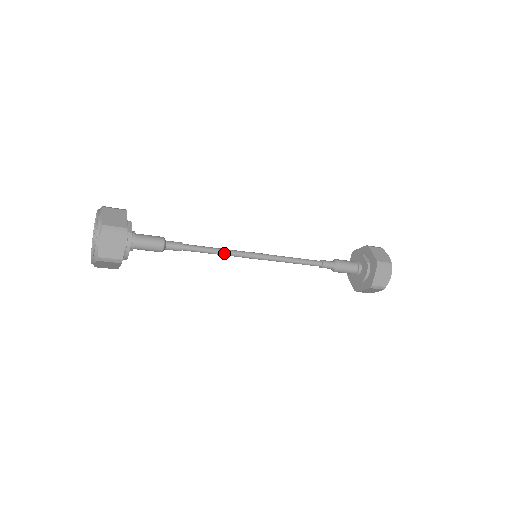
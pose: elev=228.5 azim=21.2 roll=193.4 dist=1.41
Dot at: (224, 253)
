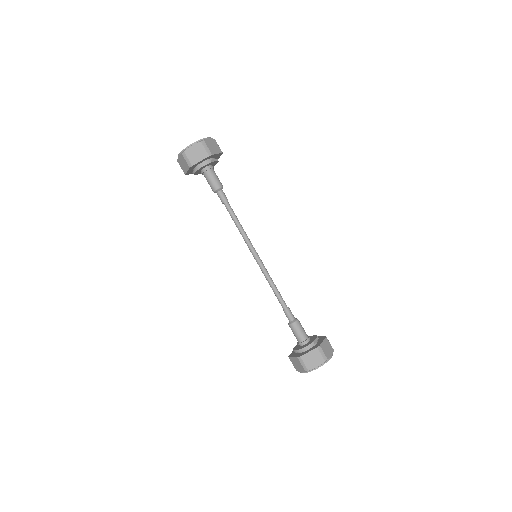
Dot at: (242, 232)
